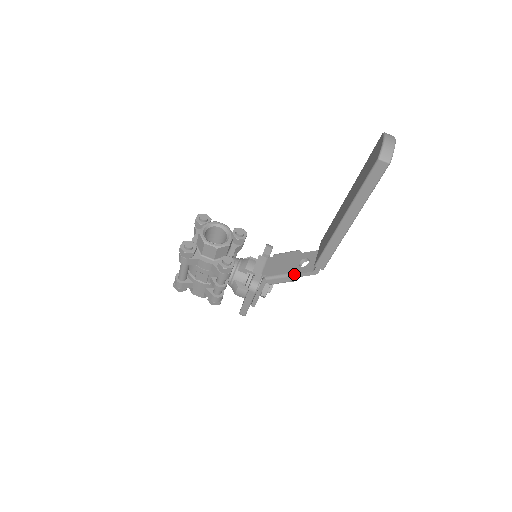
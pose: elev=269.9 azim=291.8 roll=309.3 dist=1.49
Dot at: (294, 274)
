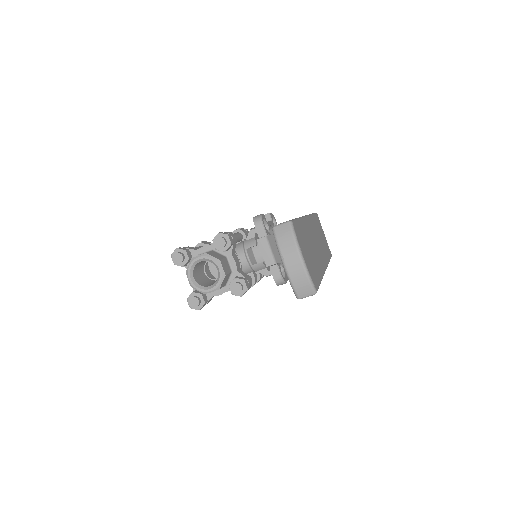
Dot at: occluded
